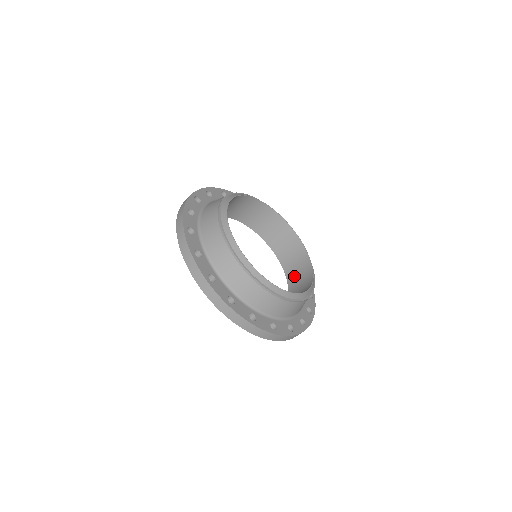
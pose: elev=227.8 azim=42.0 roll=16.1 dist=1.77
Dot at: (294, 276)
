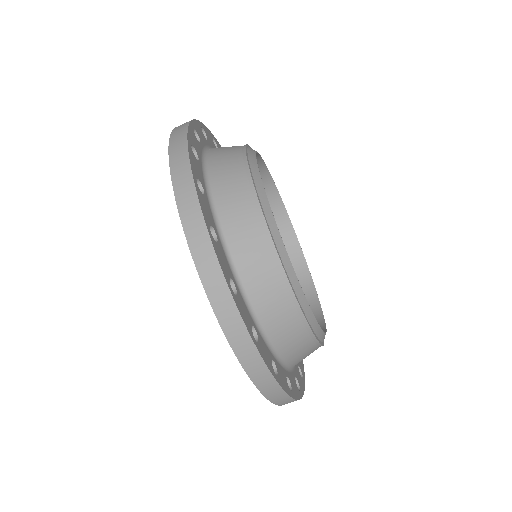
Dot at: occluded
